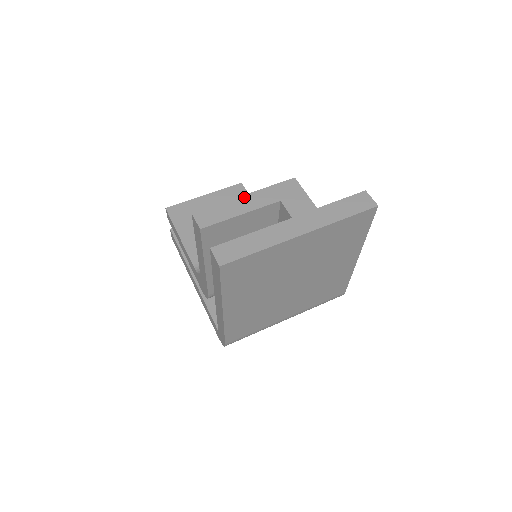
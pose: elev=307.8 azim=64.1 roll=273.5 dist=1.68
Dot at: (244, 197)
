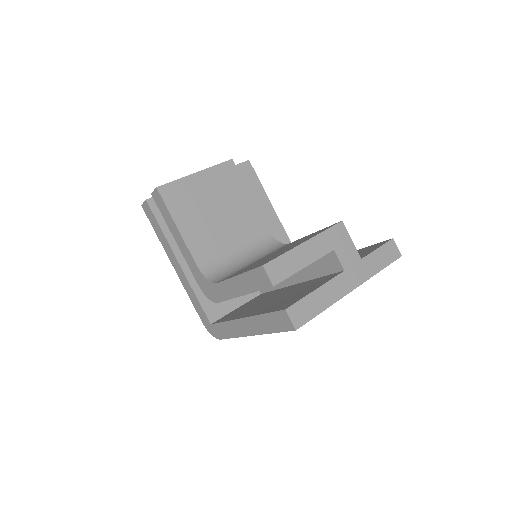
Dot at: (305, 245)
